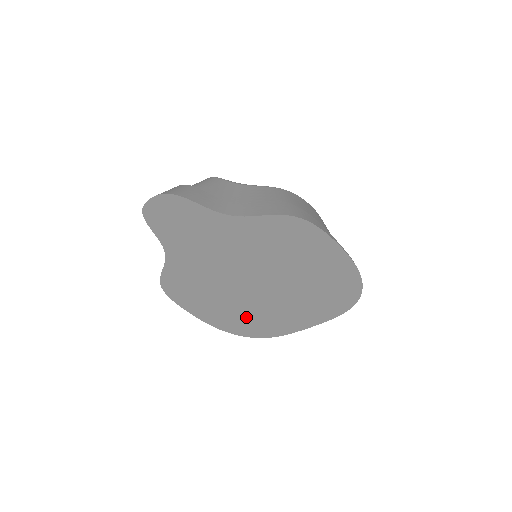
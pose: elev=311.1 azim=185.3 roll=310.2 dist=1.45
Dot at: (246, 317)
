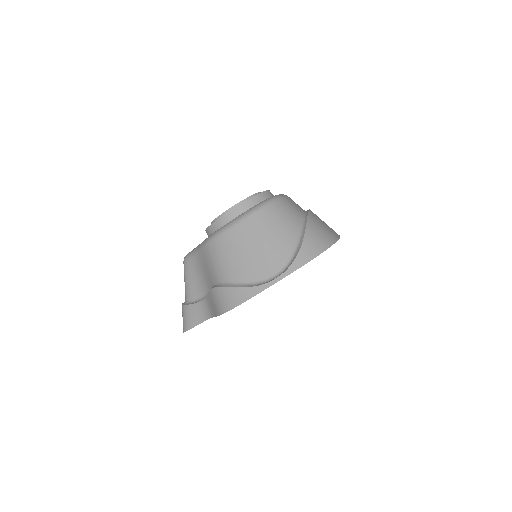
Dot at: occluded
